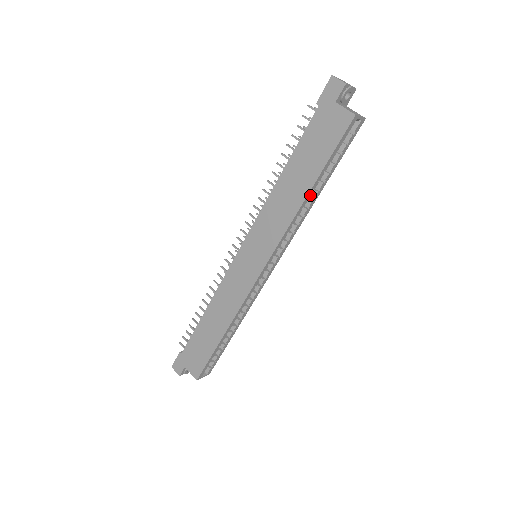
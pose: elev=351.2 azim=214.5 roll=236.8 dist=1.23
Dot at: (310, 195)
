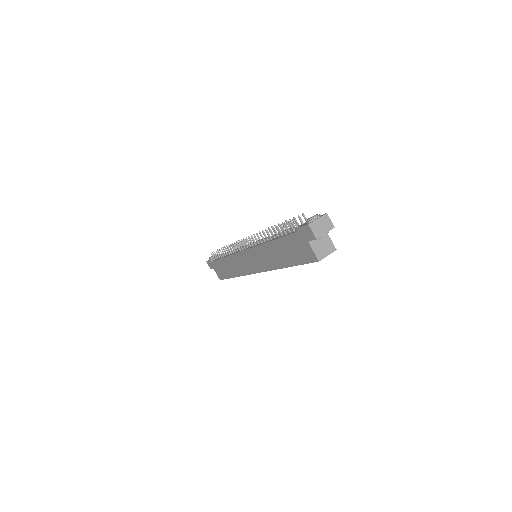
Dot at: occluded
